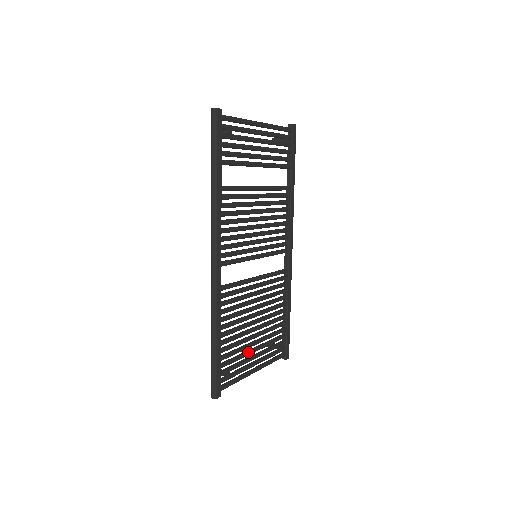
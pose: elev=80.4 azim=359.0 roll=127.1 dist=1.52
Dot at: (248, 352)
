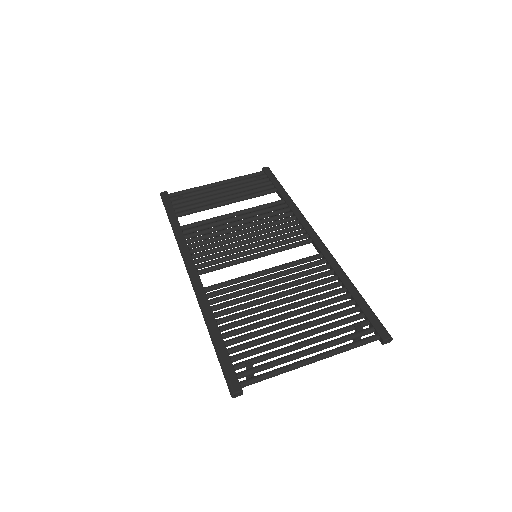
Dot at: (283, 339)
